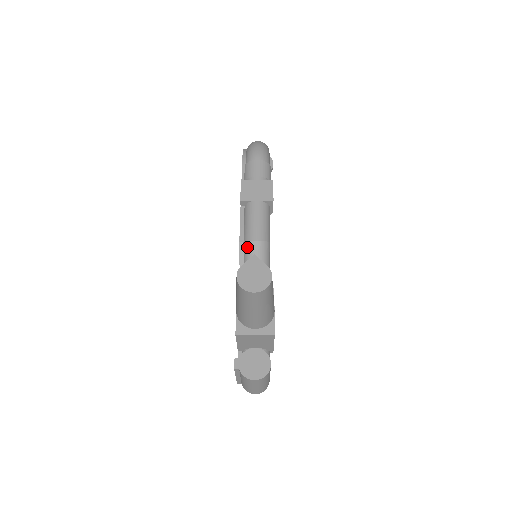
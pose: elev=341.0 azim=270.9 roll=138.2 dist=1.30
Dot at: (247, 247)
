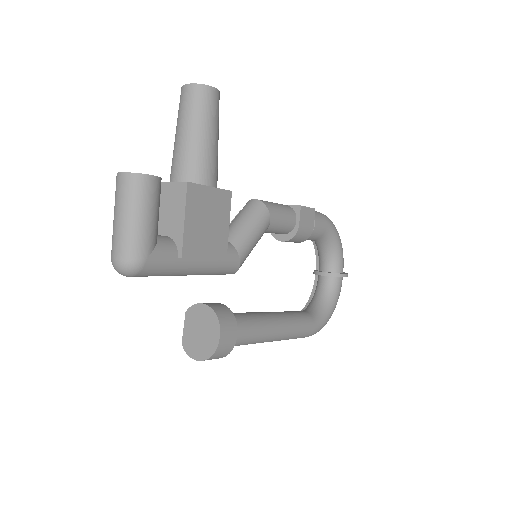
Dot at: (243, 207)
